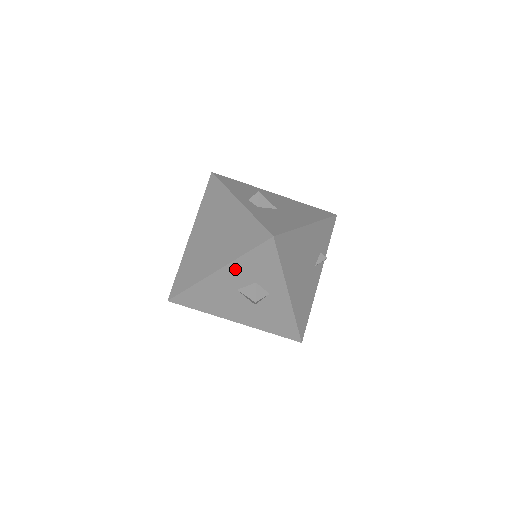
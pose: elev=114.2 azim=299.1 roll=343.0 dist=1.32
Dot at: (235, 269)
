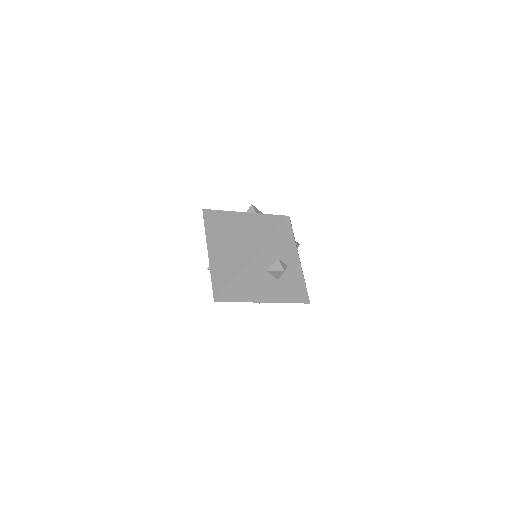
Dot at: (264, 252)
